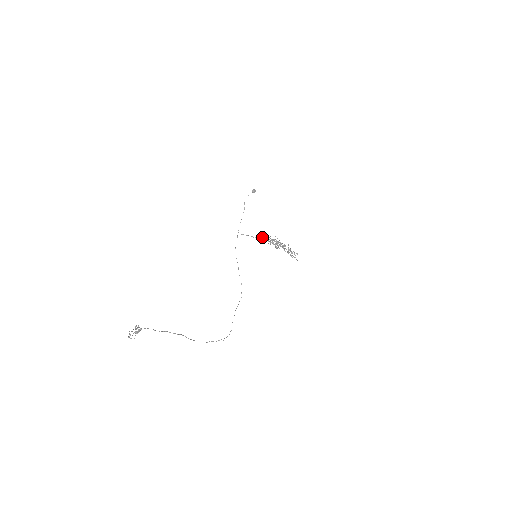
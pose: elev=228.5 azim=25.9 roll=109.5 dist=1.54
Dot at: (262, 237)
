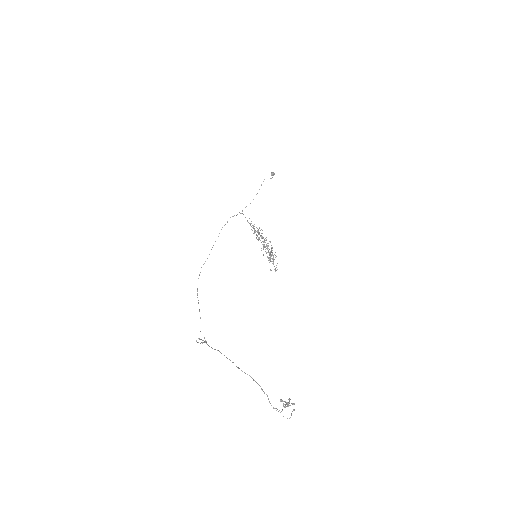
Dot at: occluded
